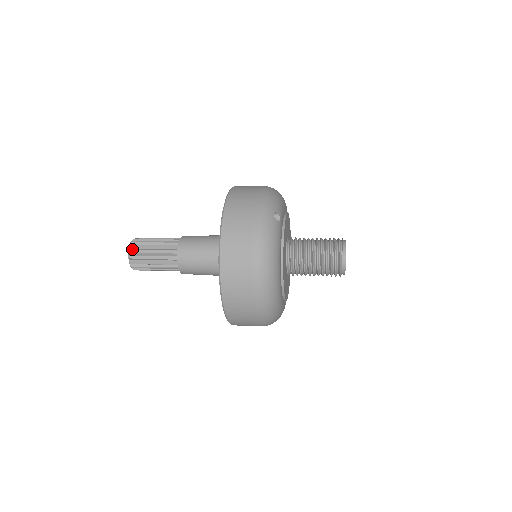
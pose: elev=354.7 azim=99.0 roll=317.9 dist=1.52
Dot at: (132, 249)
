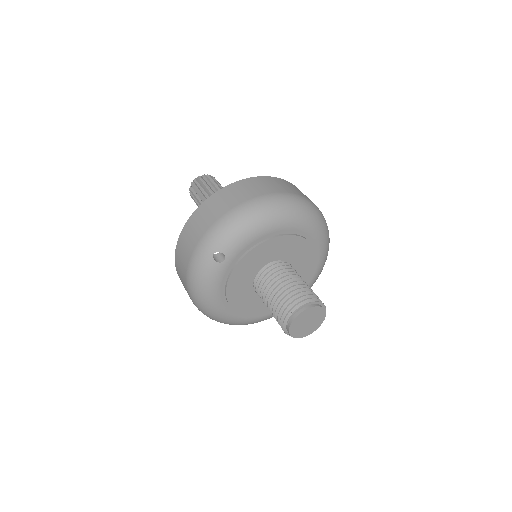
Dot at: (191, 188)
